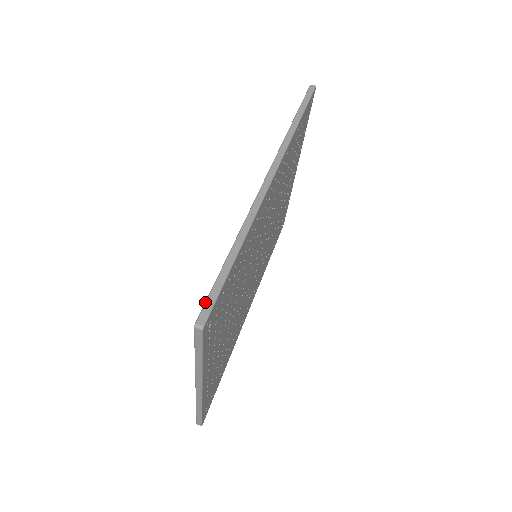
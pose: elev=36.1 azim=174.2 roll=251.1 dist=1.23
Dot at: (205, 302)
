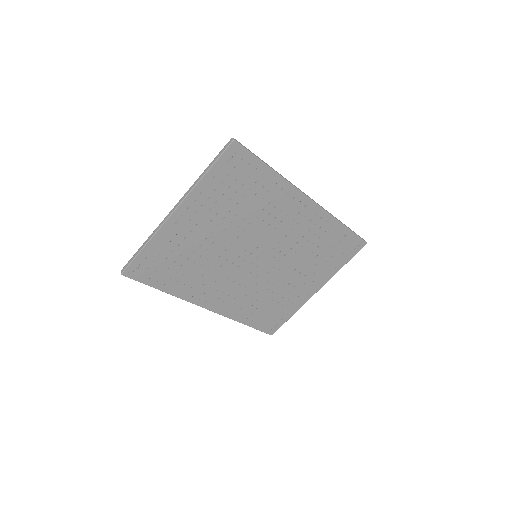
Dot at: (244, 146)
